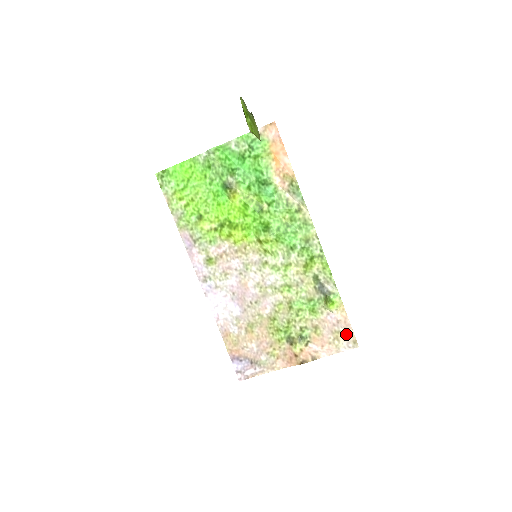
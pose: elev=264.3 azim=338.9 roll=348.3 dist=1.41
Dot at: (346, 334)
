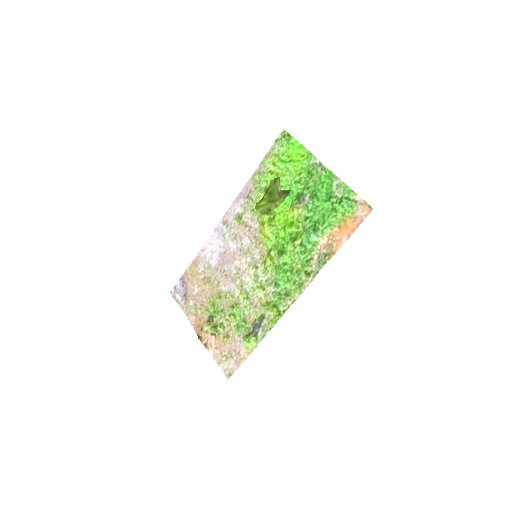
Dot at: (233, 364)
